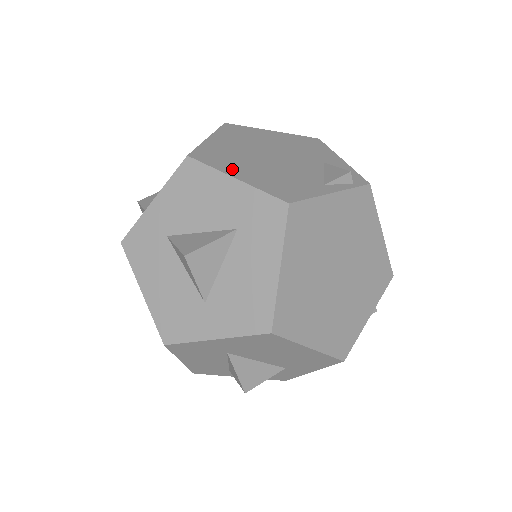
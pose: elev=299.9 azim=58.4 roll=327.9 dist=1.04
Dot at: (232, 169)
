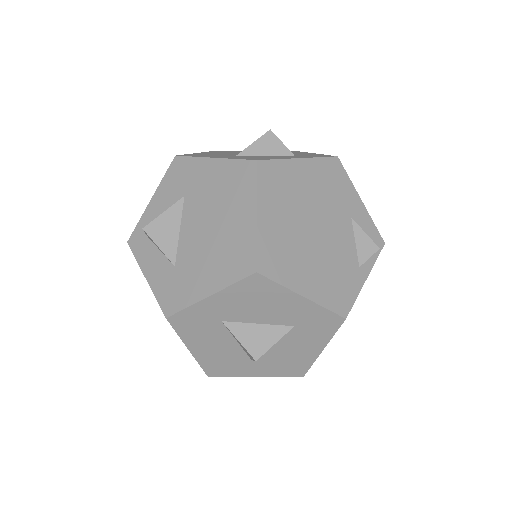
Dot at: (296, 280)
